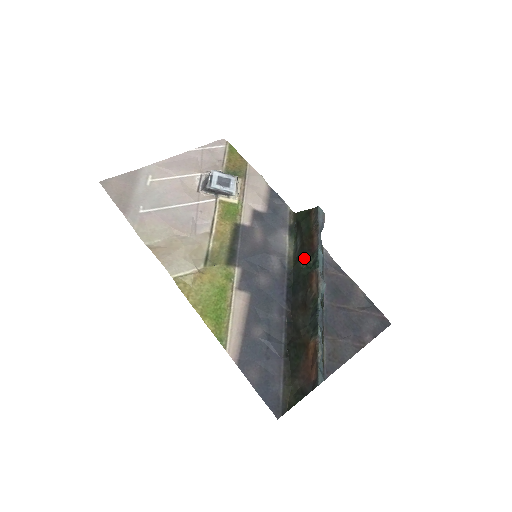
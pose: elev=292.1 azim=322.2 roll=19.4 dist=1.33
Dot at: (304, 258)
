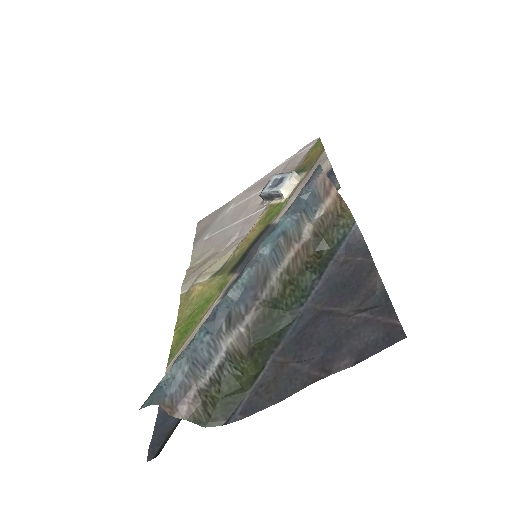
Dot at: occluded
